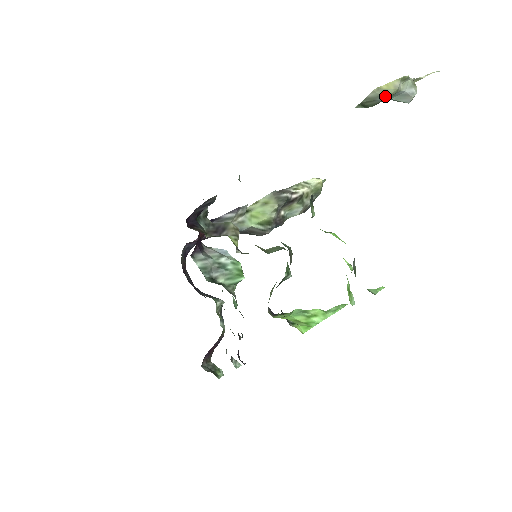
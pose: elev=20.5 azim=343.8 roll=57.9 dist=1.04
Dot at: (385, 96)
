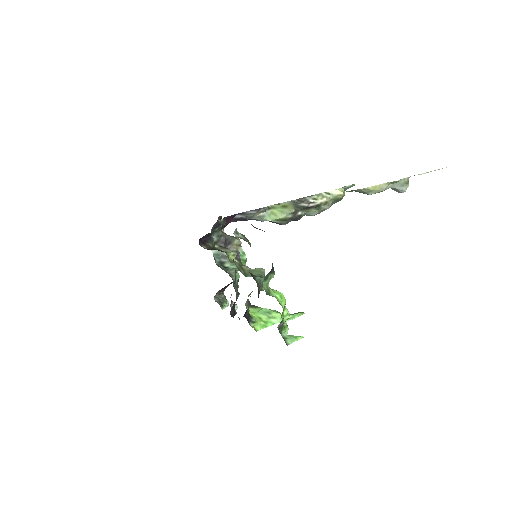
Dot at: (371, 193)
